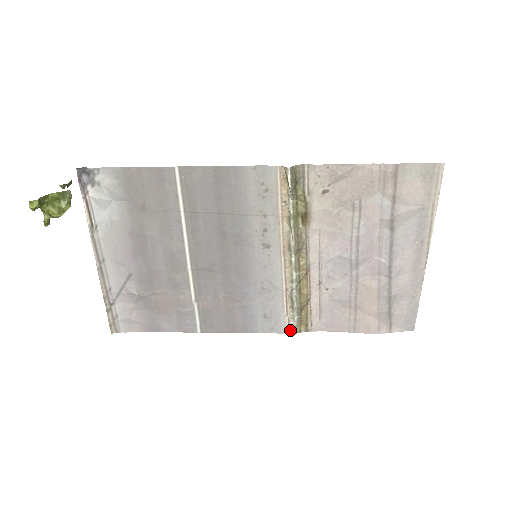
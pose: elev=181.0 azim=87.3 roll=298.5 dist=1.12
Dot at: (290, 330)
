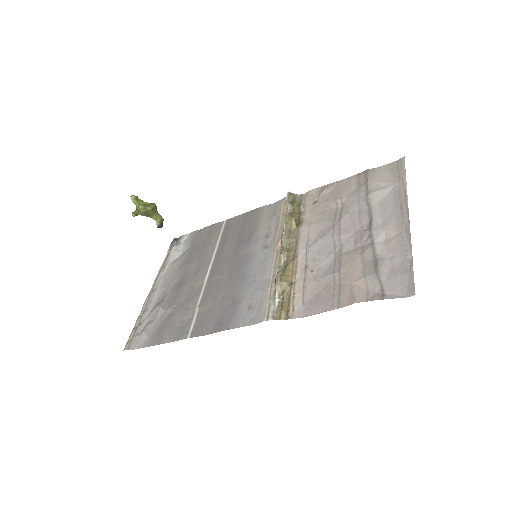
Dot at: (269, 316)
